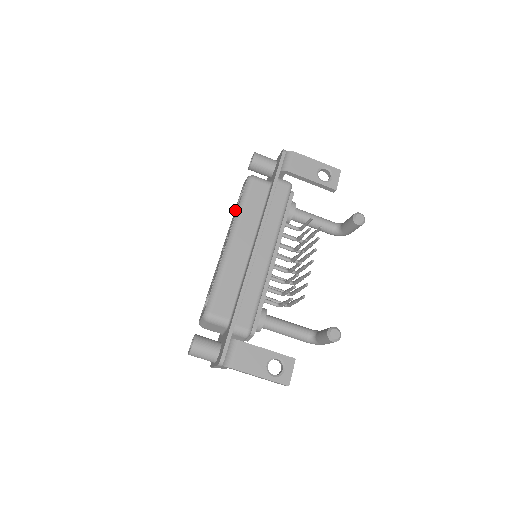
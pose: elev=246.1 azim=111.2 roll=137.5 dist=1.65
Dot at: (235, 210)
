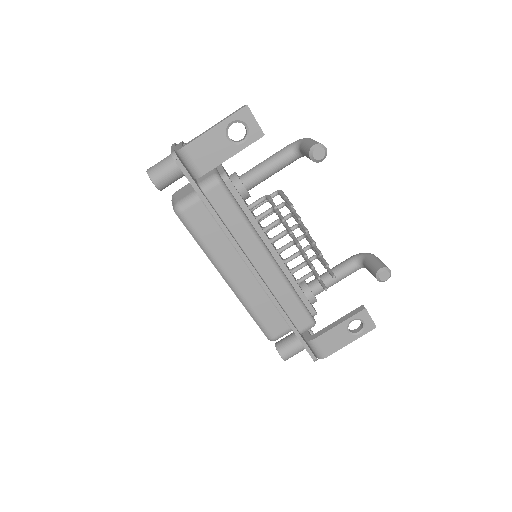
Dot at: occluded
